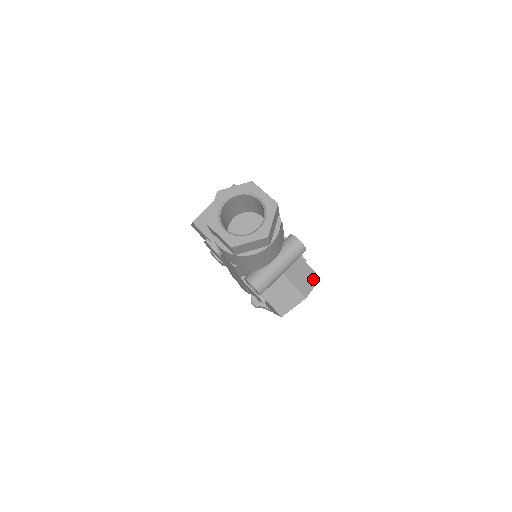
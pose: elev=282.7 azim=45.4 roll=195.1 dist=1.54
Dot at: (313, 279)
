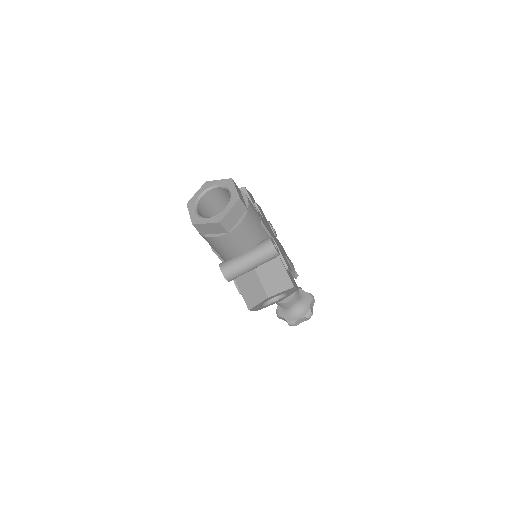
Dot at: (285, 285)
